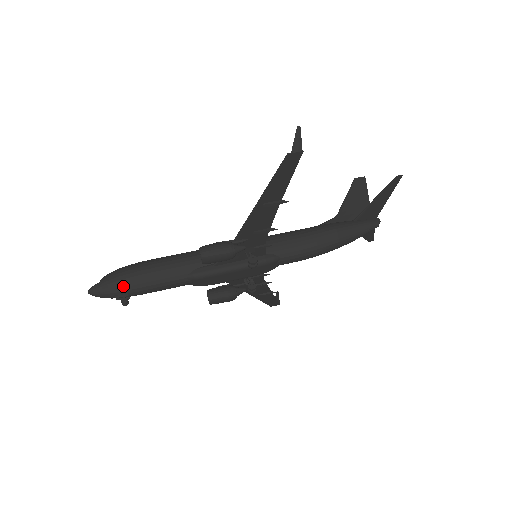
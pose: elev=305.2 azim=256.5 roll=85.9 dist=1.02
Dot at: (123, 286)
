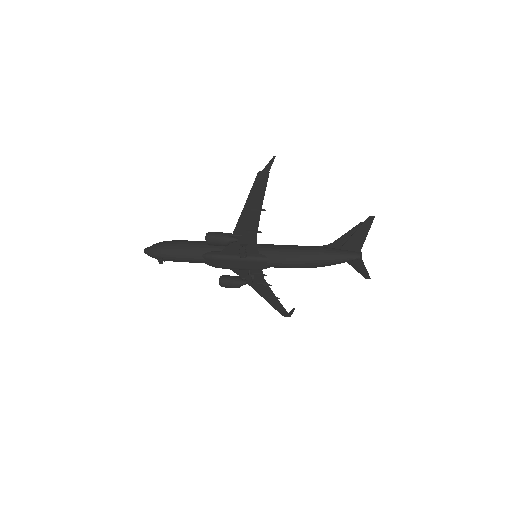
Dot at: (162, 251)
